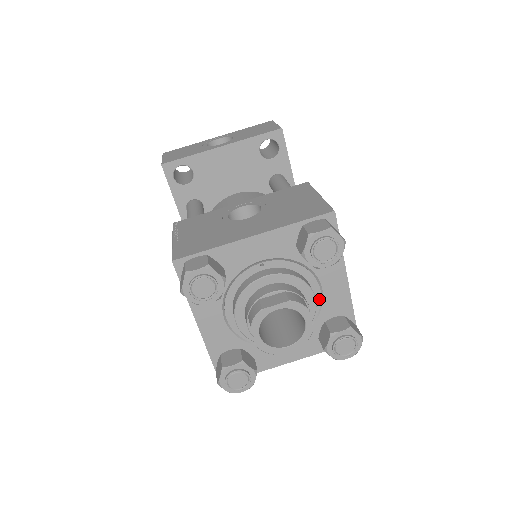
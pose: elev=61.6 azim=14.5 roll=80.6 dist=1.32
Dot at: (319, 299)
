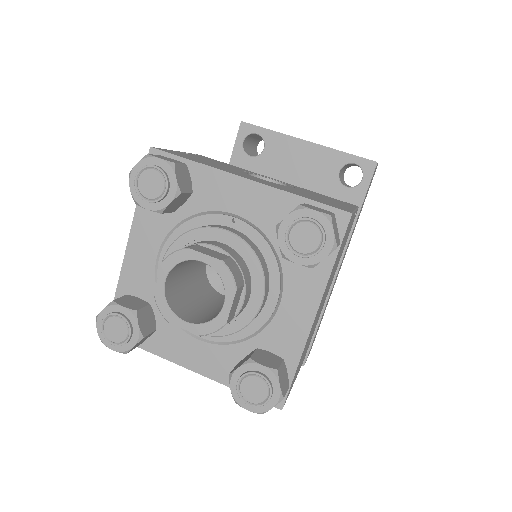
Dot at: (269, 314)
